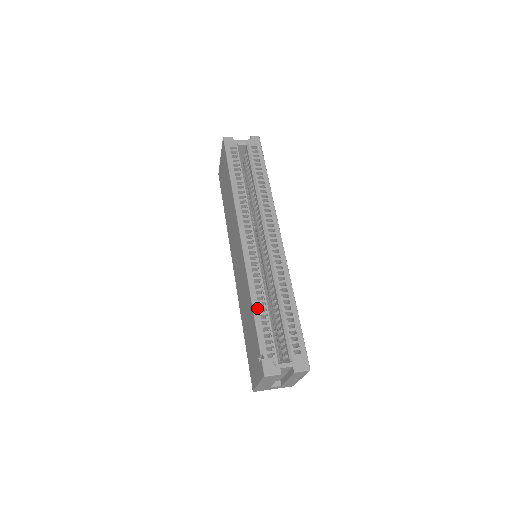
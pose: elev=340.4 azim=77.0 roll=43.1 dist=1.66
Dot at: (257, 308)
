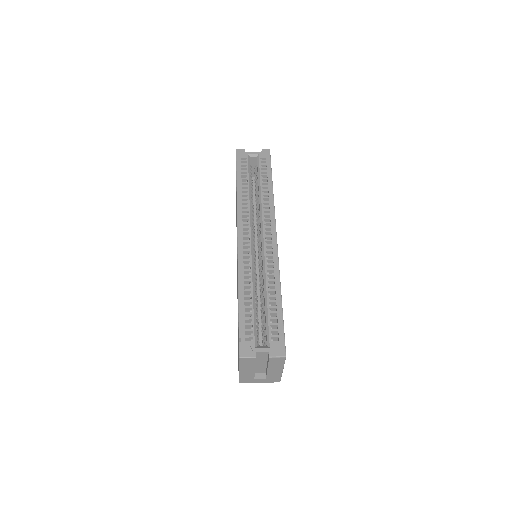
Dot at: (242, 296)
